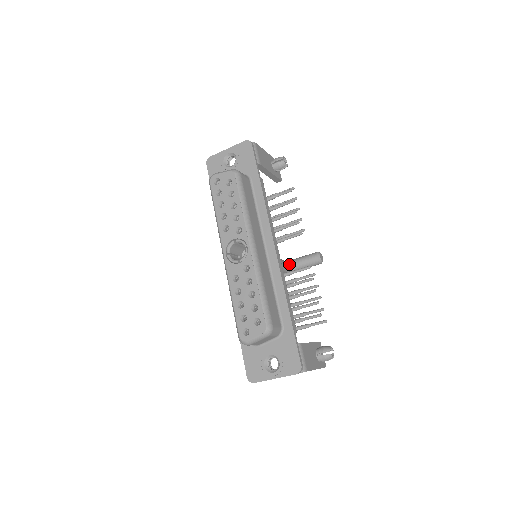
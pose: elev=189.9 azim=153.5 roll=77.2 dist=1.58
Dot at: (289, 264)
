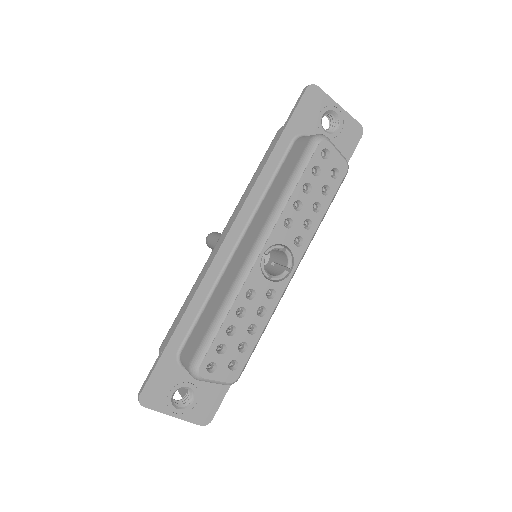
Dot at: occluded
